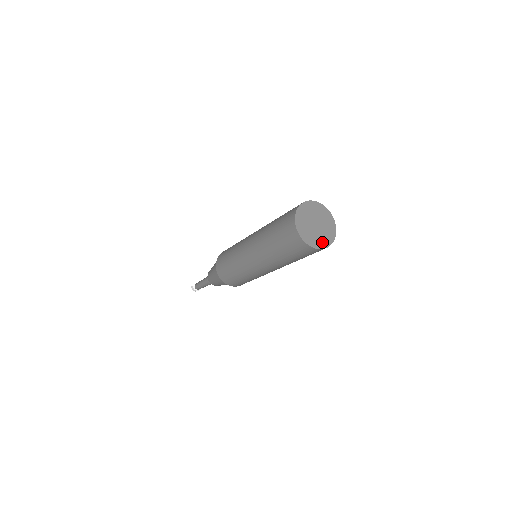
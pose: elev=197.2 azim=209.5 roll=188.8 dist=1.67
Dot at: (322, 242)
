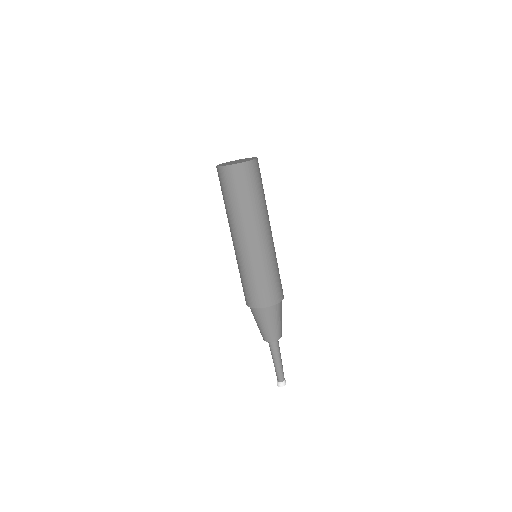
Dot at: (236, 163)
